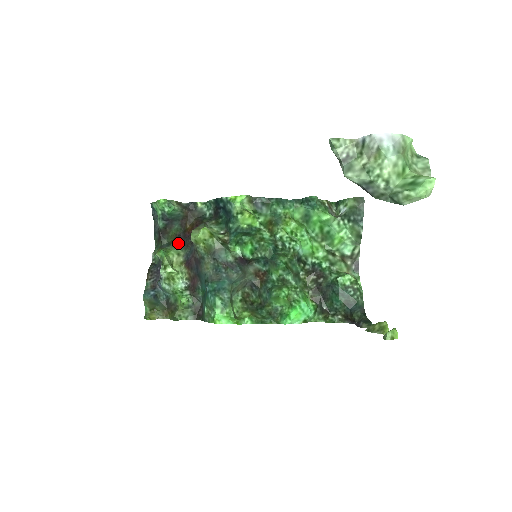
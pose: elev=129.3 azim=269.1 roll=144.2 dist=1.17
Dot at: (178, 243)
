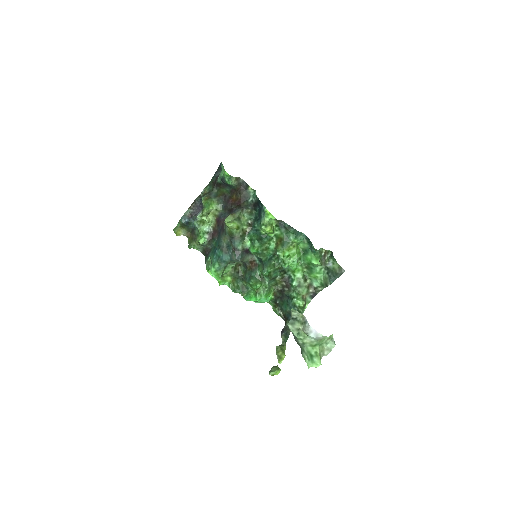
Dot at: (222, 201)
